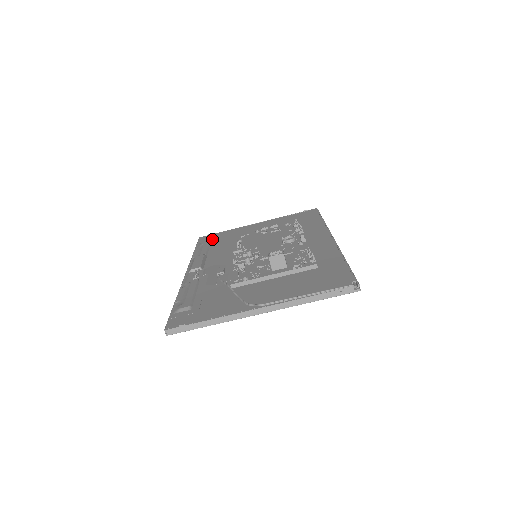
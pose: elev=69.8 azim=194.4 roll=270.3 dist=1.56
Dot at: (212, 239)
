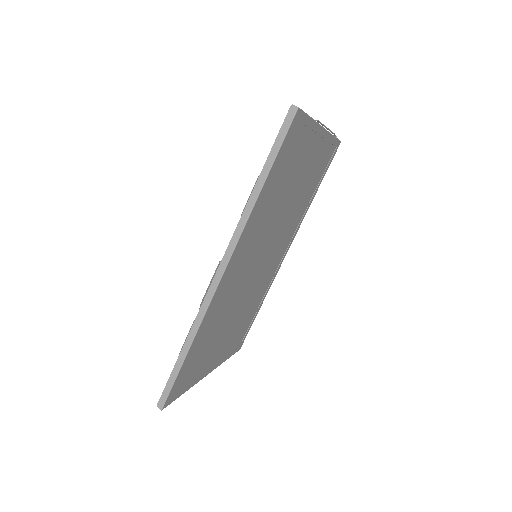
Dot at: occluded
